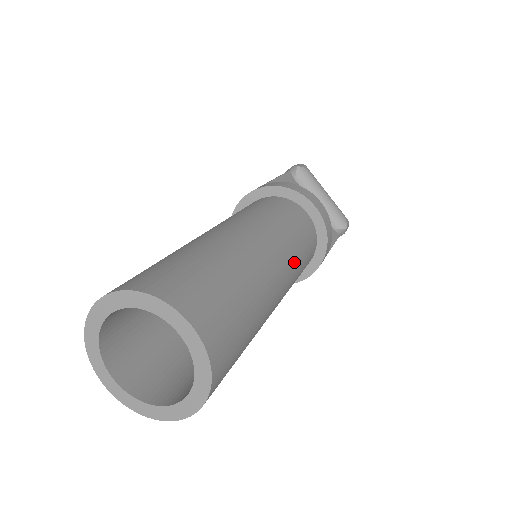
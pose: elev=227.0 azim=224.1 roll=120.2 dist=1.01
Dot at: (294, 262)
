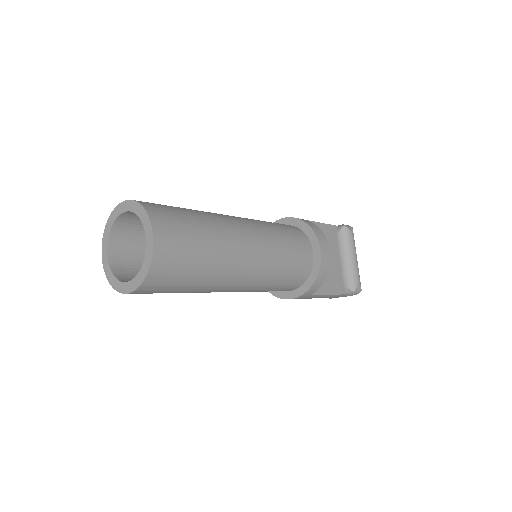
Dot at: (270, 269)
